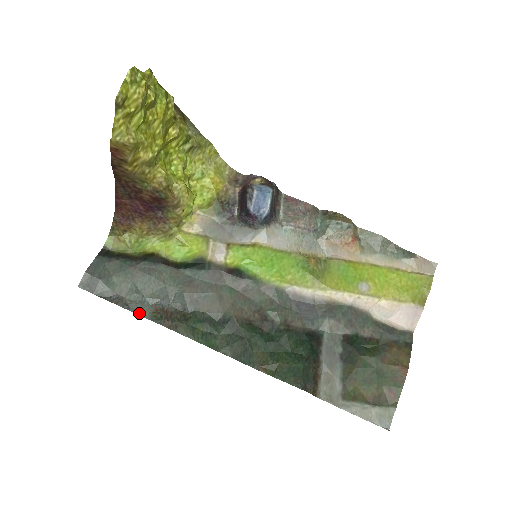
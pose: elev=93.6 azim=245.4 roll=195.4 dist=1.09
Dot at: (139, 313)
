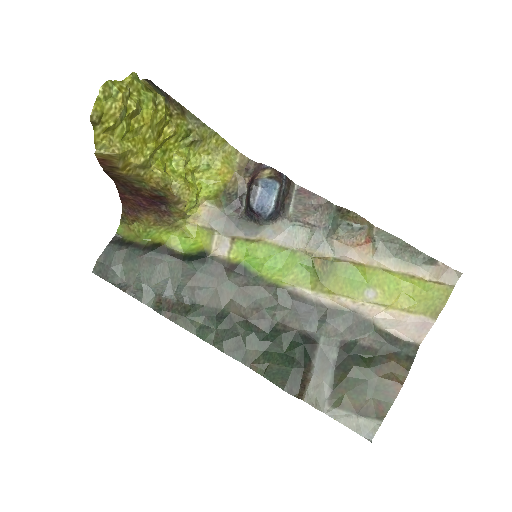
Dot at: (144, 302)
